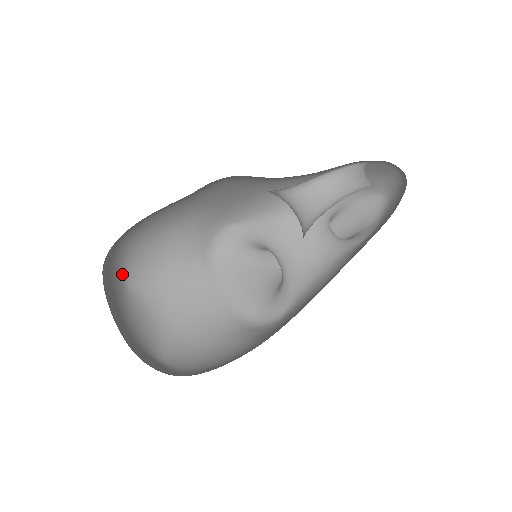
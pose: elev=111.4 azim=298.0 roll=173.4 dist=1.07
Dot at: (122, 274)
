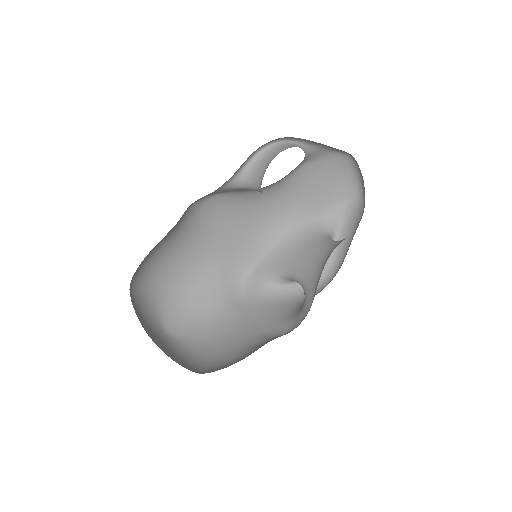
Dot at: (161, 323)
